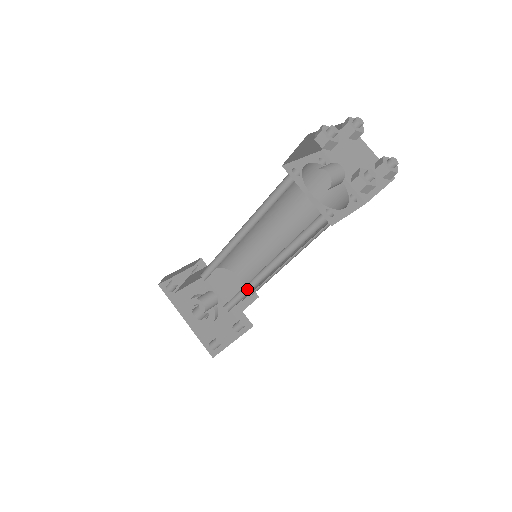
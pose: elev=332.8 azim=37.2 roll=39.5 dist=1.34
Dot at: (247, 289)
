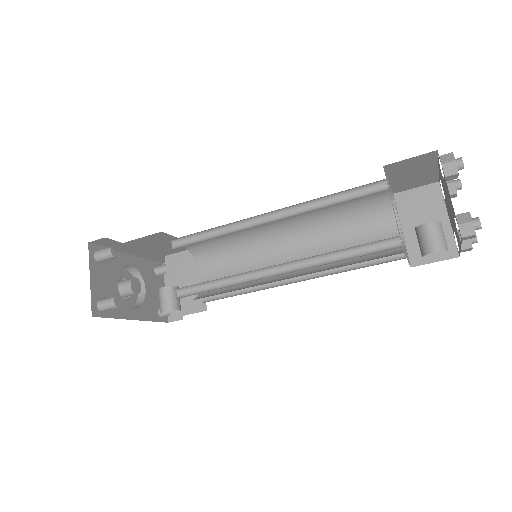
Dot at: (244, 285)
